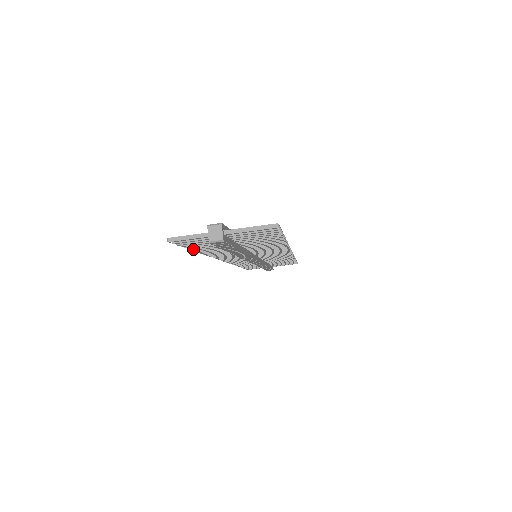
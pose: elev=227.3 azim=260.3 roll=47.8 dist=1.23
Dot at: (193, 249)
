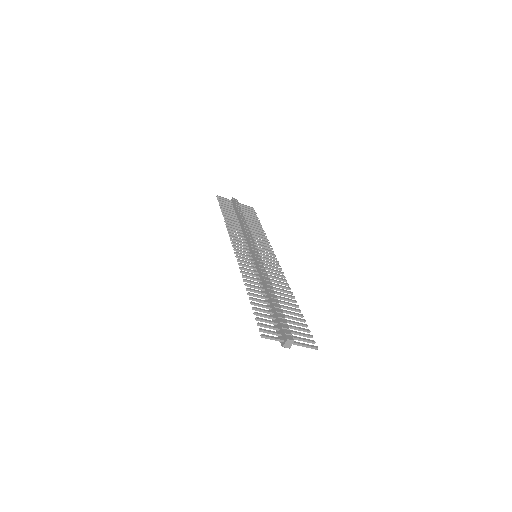
Dot at: (252, 304)
